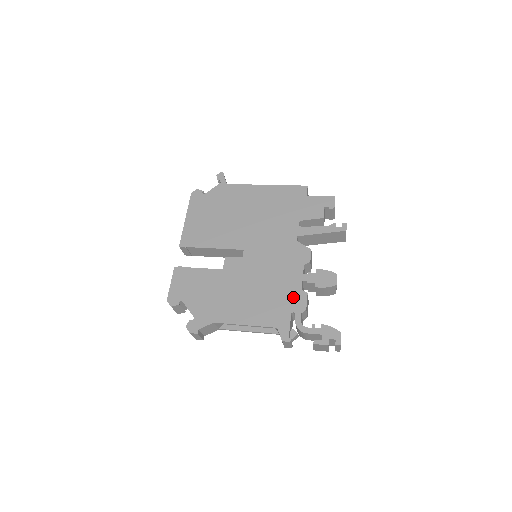
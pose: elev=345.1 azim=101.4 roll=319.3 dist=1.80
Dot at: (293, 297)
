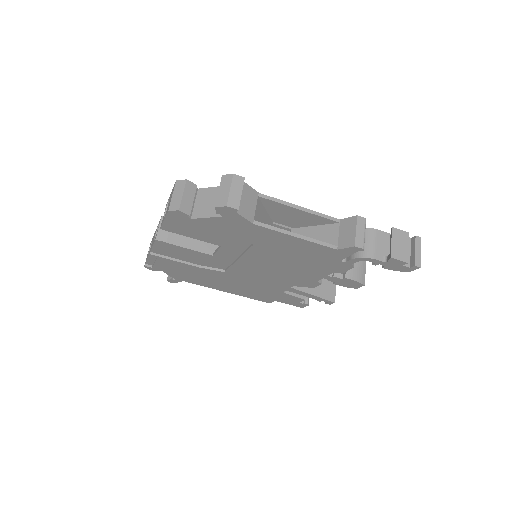
Dot at: occluded
